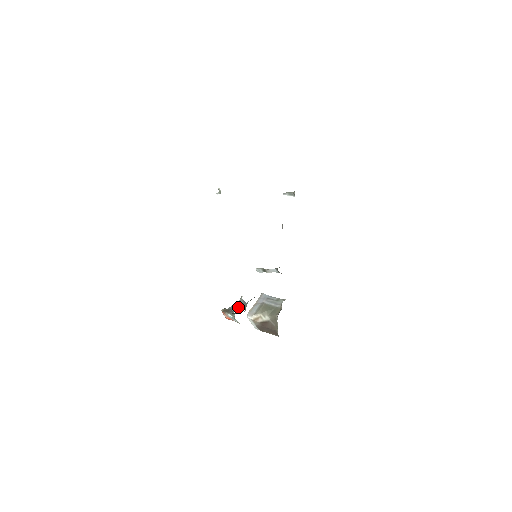
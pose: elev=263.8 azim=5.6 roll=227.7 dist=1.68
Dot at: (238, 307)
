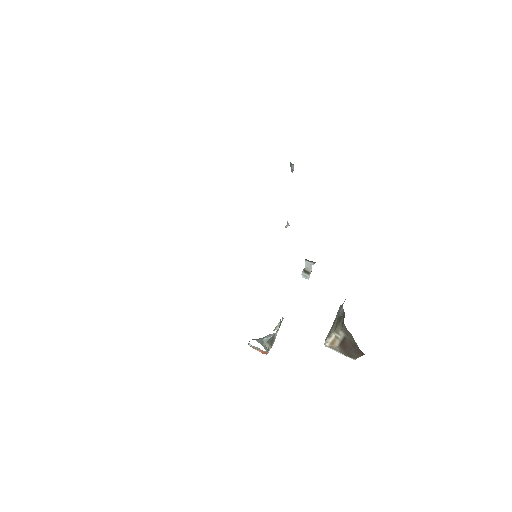
Dot at: (275, 333)
